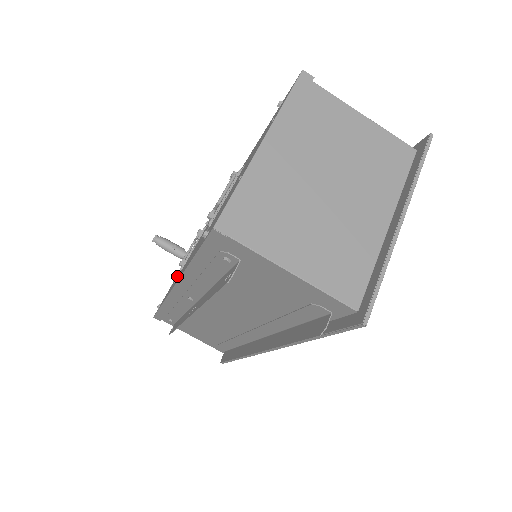
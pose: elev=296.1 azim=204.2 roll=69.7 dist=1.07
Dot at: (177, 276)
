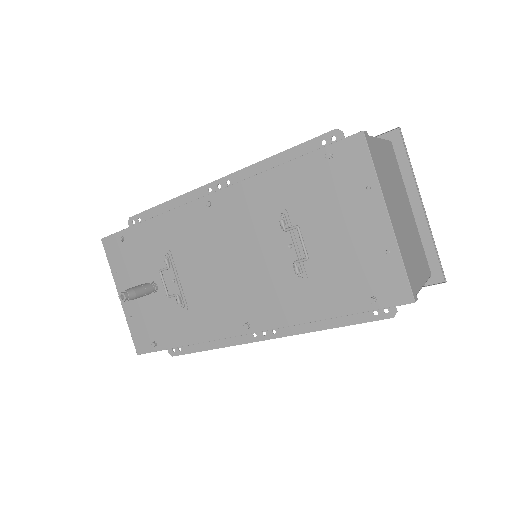
Dot at: (163, 311)
